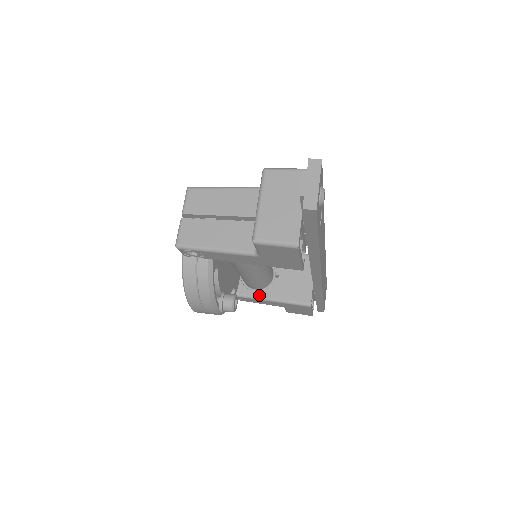
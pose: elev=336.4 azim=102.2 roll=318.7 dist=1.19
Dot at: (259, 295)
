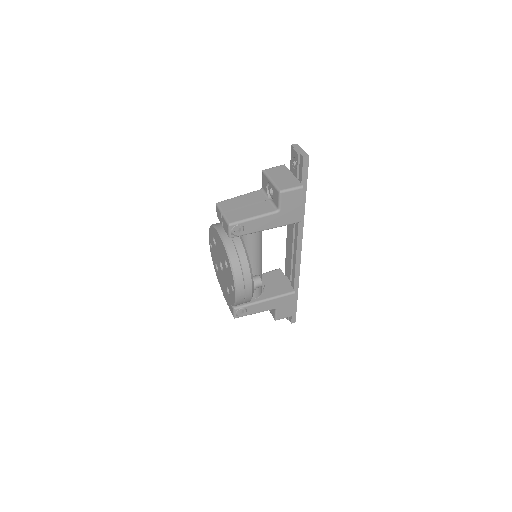
Dot at: (259, 299)
